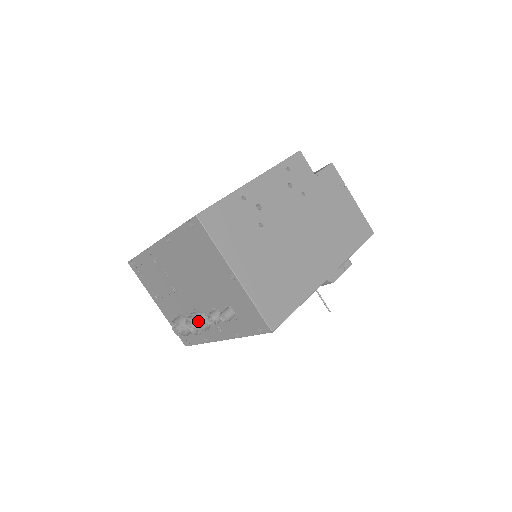
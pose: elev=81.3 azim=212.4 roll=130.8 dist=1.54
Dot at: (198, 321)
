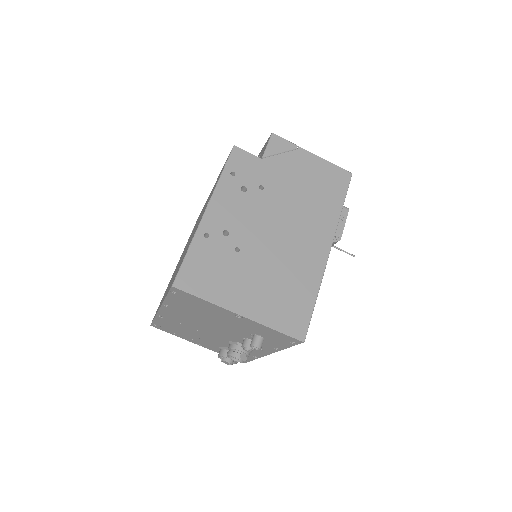
Dot at: (238, 352)
